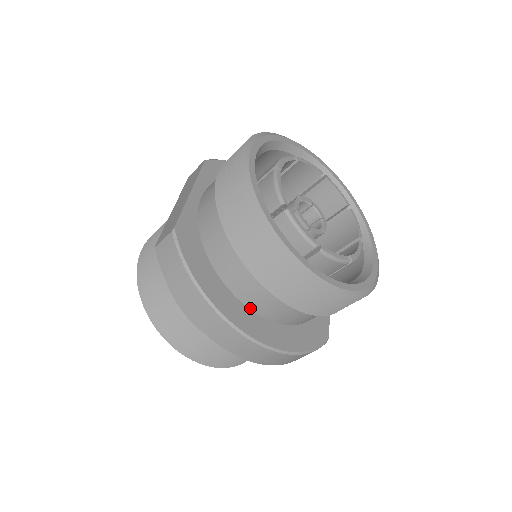
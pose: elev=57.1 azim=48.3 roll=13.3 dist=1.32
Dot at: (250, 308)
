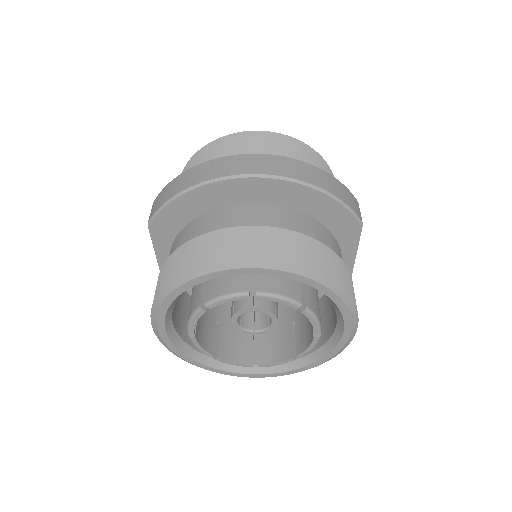
Dot at: occluded
